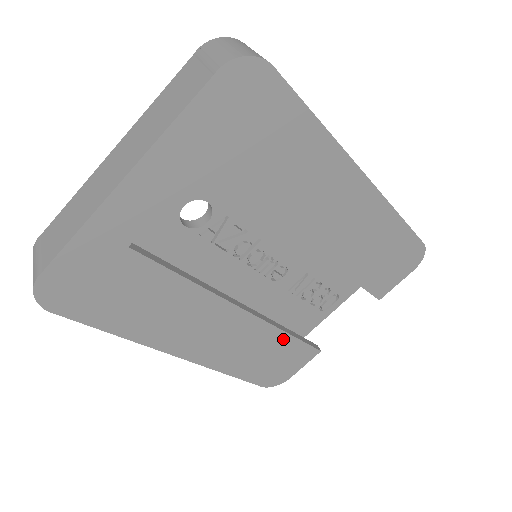
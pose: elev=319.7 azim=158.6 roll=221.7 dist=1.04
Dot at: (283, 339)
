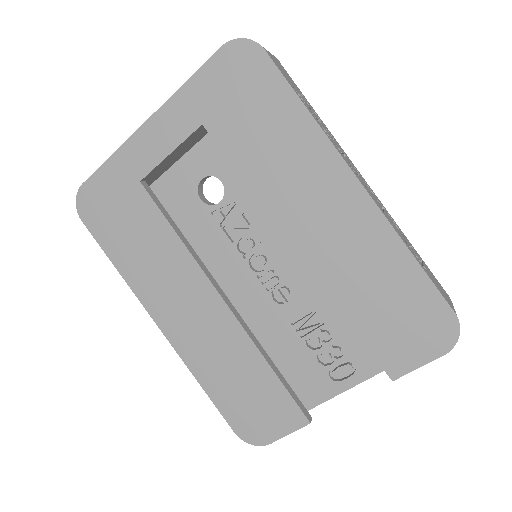
Dot at: (263, 370)
